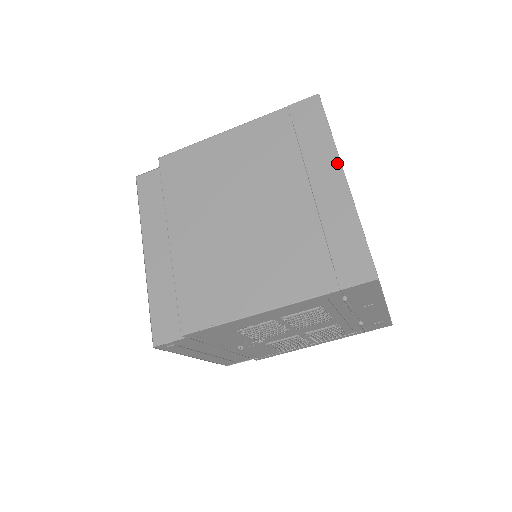
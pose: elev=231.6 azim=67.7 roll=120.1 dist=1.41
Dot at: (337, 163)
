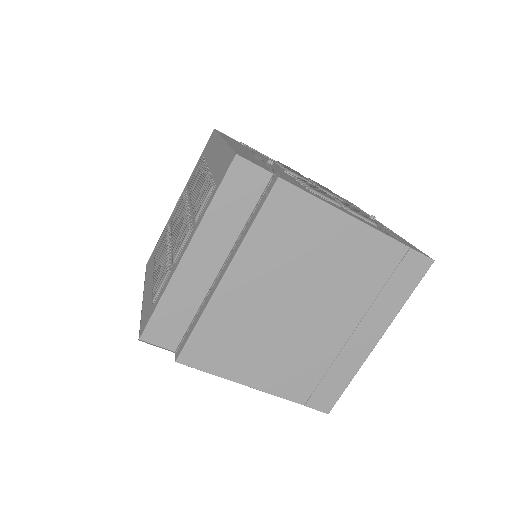
Dot at: (386, 327)
